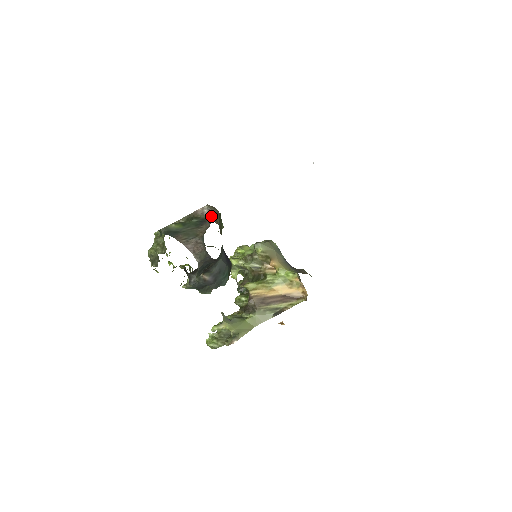
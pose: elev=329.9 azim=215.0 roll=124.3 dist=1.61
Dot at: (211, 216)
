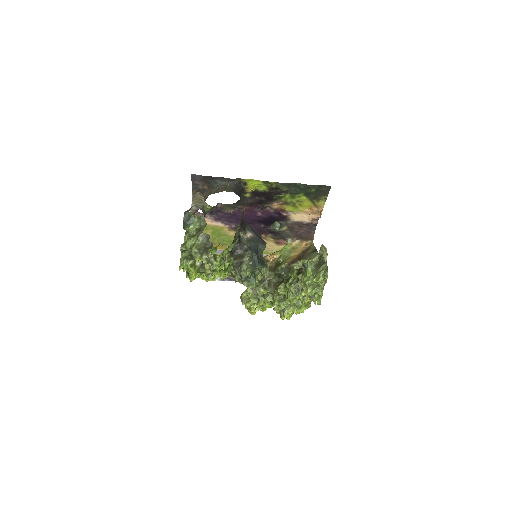
Dot at: occluded
